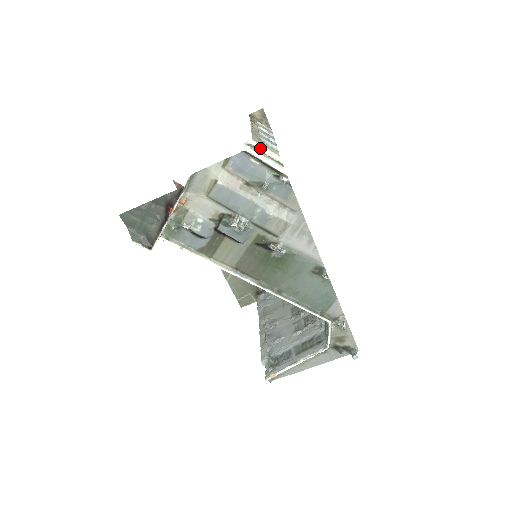
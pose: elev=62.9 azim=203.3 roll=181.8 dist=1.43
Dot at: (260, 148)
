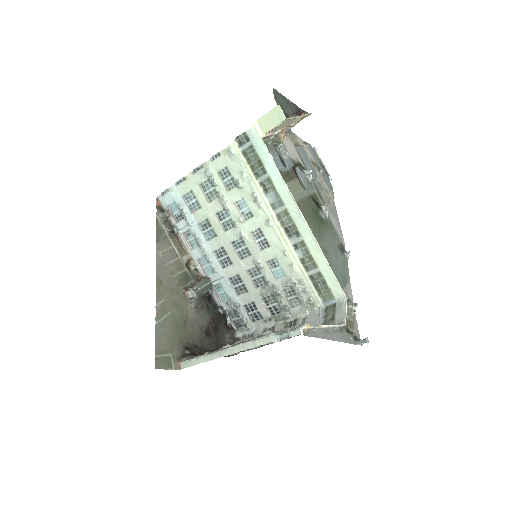
Dot at: occluded
